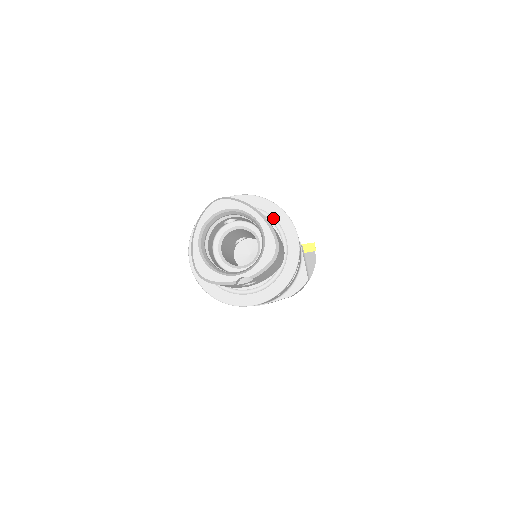
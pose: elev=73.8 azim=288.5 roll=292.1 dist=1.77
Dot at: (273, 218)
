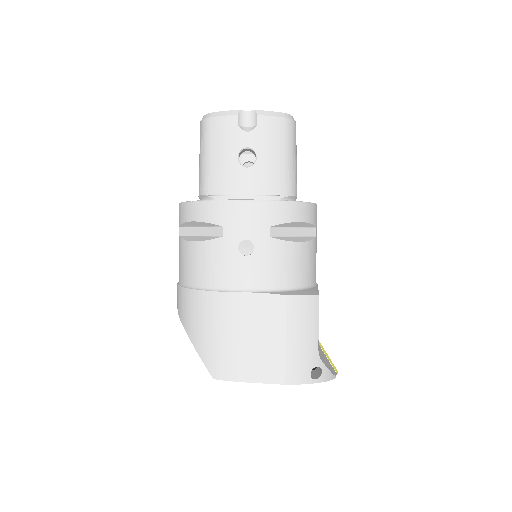
Dot at: occluded
